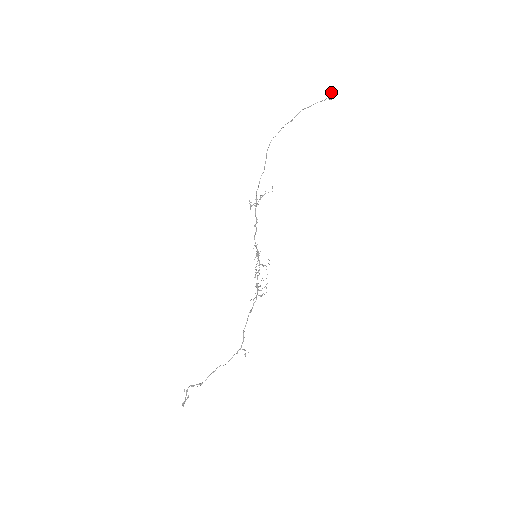
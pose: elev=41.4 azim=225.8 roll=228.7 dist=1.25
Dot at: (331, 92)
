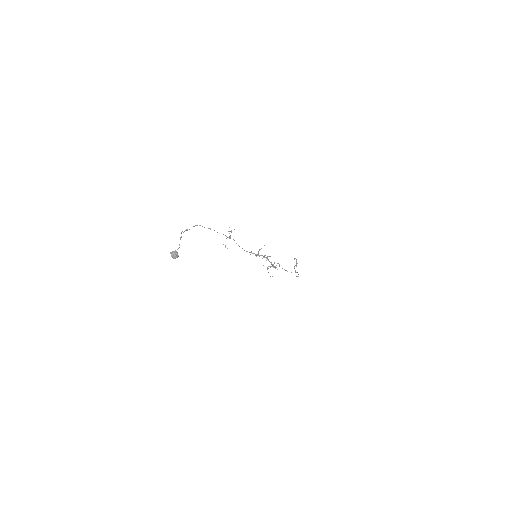
Dot at: (172, 257)
